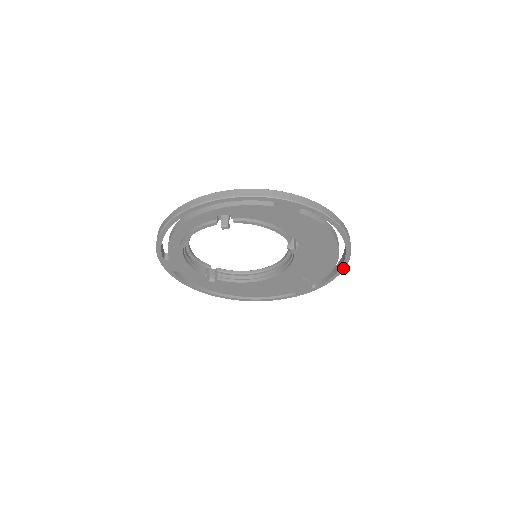
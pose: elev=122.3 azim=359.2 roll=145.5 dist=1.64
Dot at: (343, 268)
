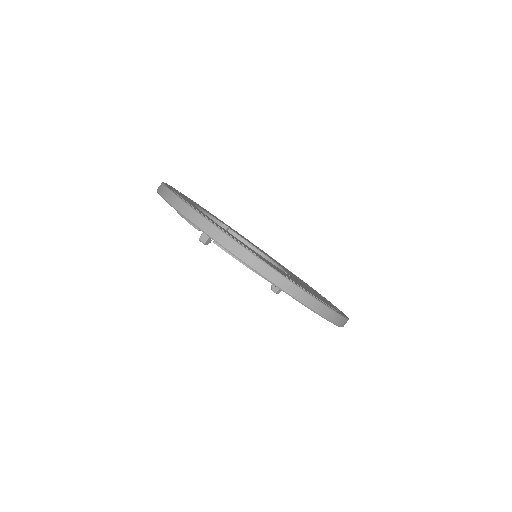
Dot at: occluded
